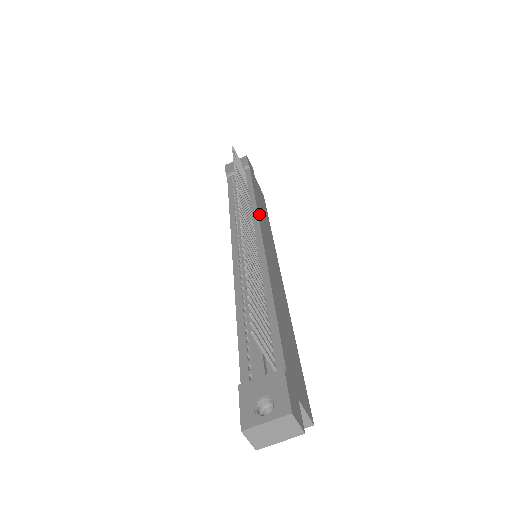
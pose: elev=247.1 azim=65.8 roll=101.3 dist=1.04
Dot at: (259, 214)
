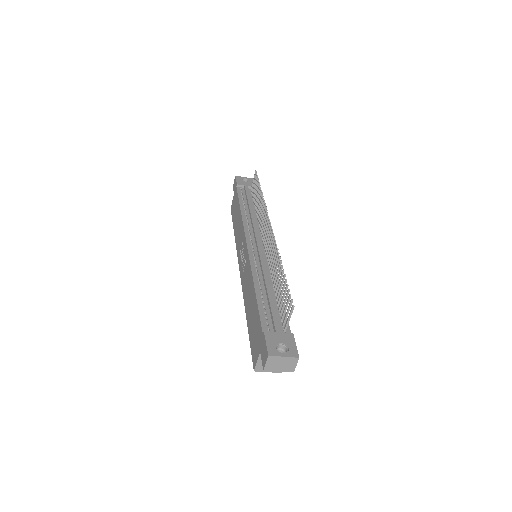
Dot at: occluded
